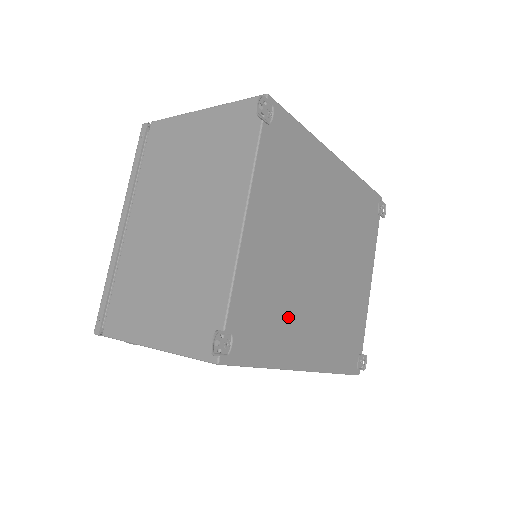
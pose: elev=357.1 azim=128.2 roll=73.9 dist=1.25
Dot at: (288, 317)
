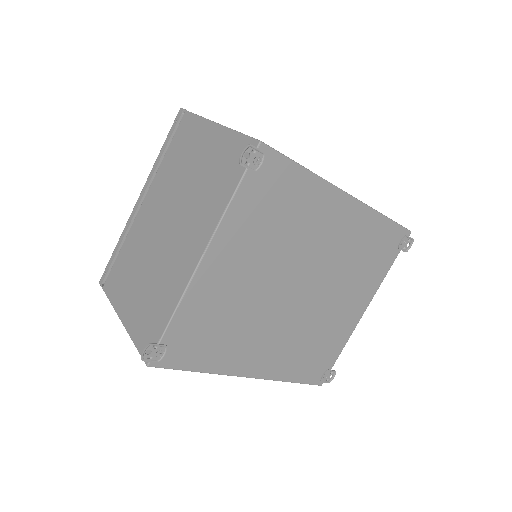
Dot at: (239, 336)
